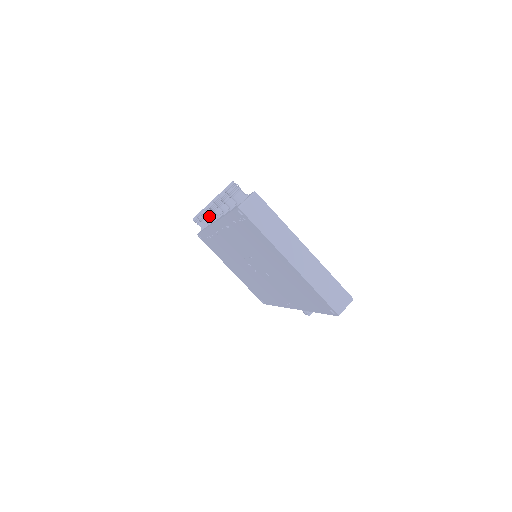
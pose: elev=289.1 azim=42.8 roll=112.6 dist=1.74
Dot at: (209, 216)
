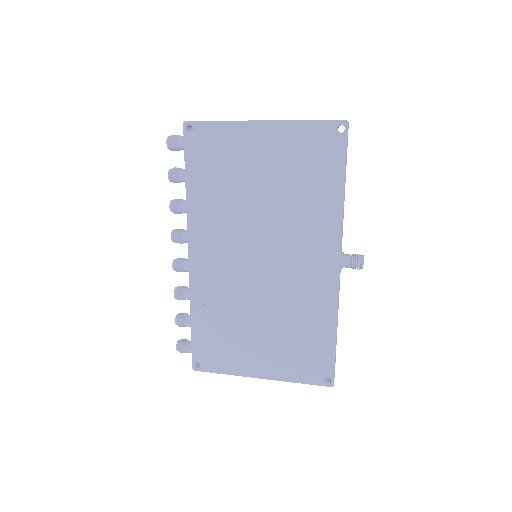
Dot at: (186, 288)
